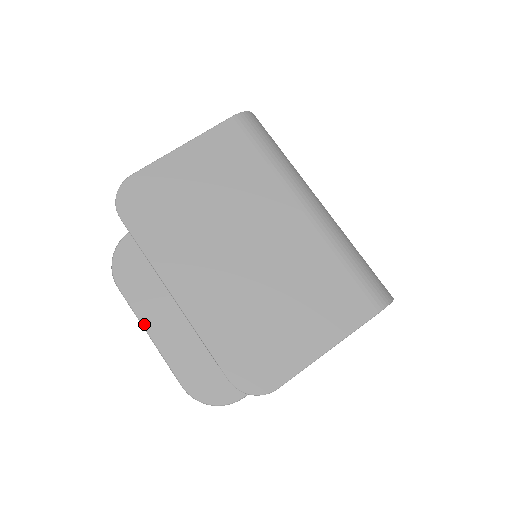
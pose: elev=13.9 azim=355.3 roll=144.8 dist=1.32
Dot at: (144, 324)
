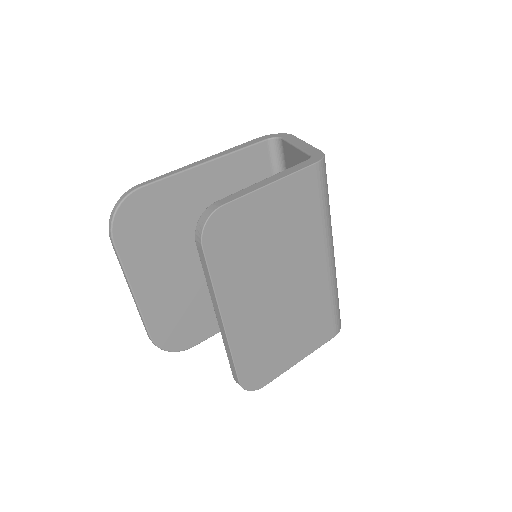
Dot at: (131, 283)
